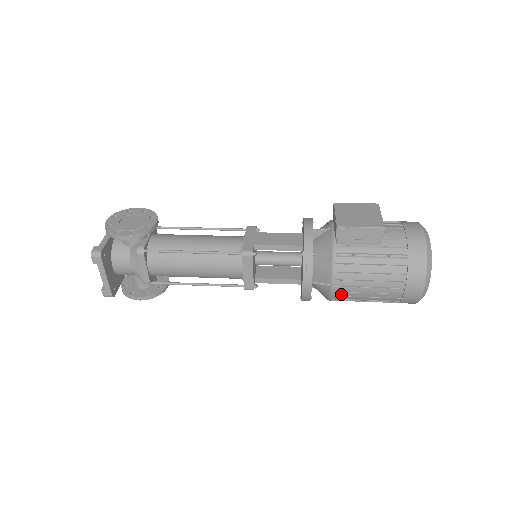
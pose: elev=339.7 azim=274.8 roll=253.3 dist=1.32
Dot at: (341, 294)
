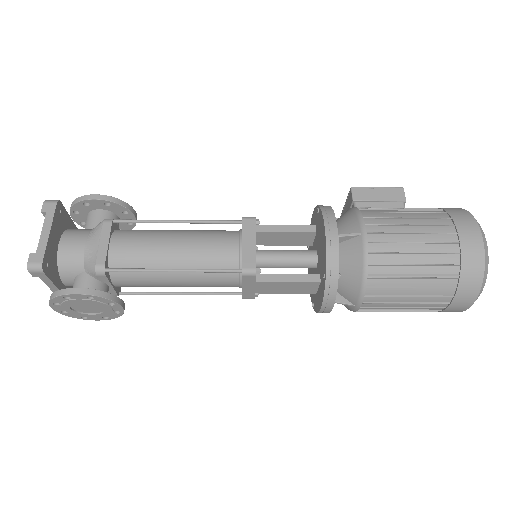
Dot at: (379, 250)
